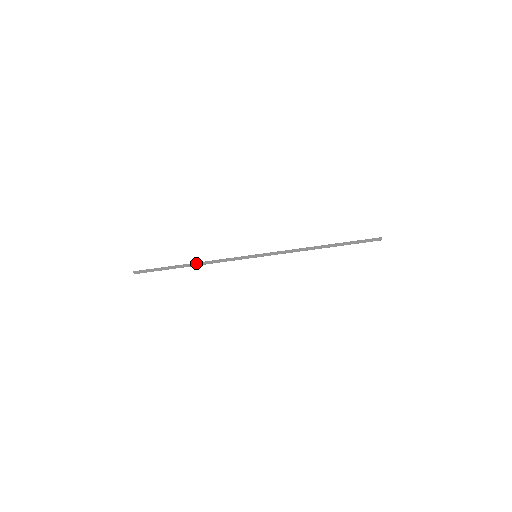
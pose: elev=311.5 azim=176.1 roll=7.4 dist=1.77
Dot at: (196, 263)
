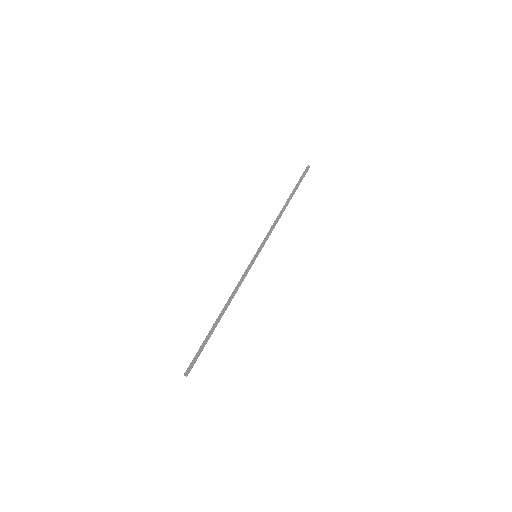
Dot at: (225, 308)
